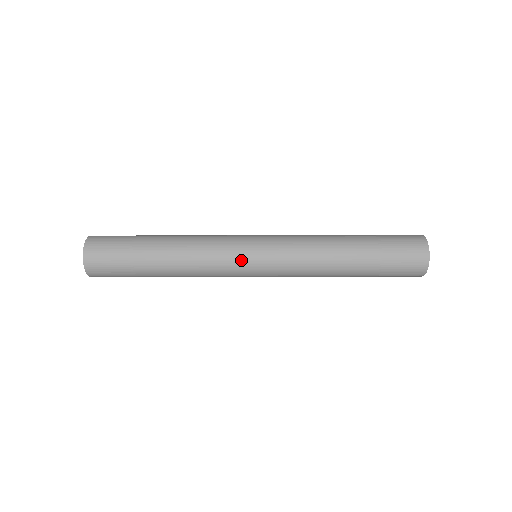
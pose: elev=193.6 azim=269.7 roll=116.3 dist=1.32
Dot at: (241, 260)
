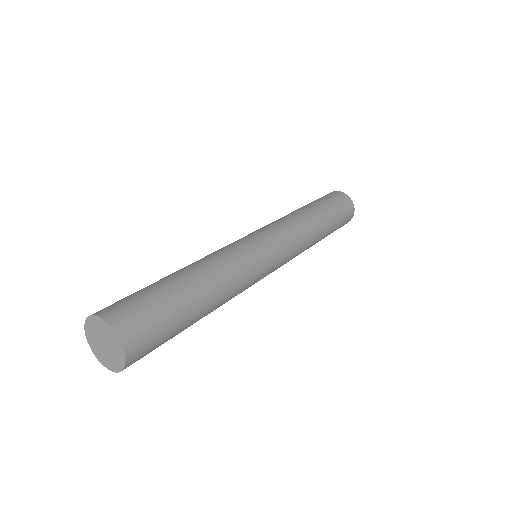
Dot at: (263, 277)
